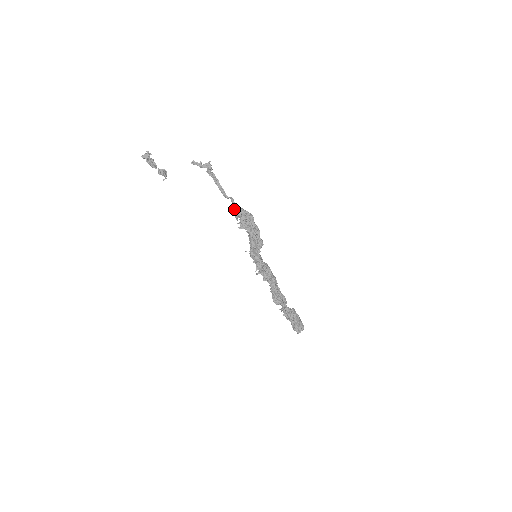
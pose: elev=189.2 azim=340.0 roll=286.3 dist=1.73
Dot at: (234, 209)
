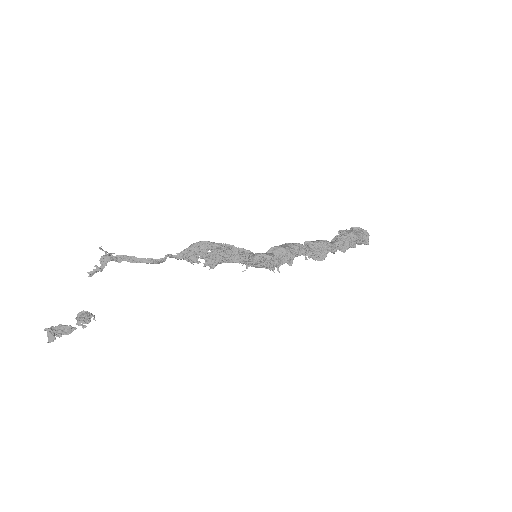
Dot at: (183, 258)
